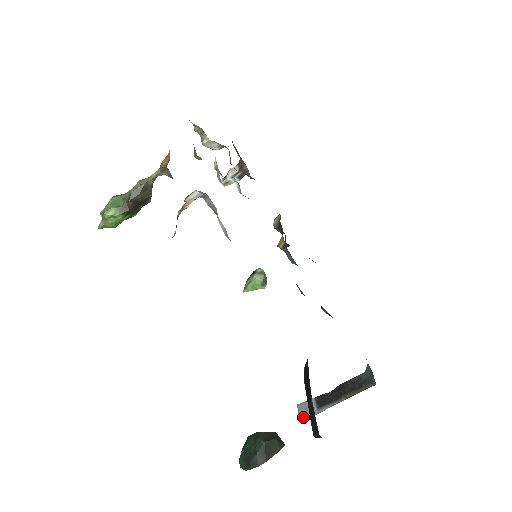
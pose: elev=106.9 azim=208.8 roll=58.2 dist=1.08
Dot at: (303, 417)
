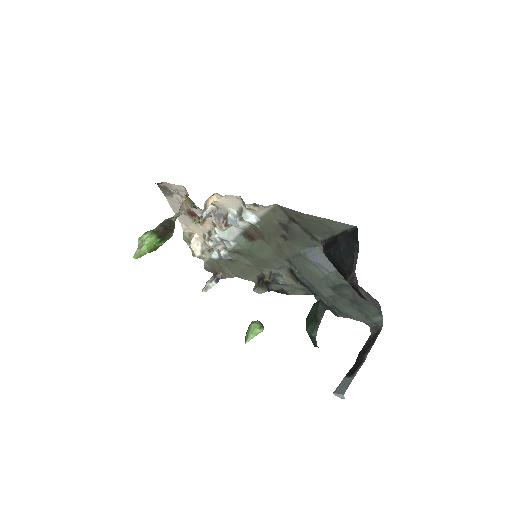
Dot at: (343, 390)
